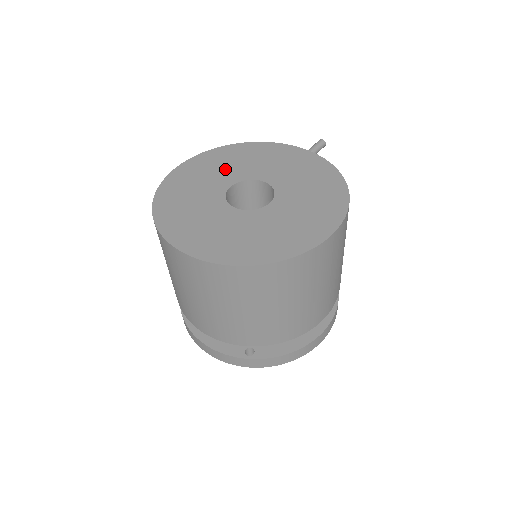
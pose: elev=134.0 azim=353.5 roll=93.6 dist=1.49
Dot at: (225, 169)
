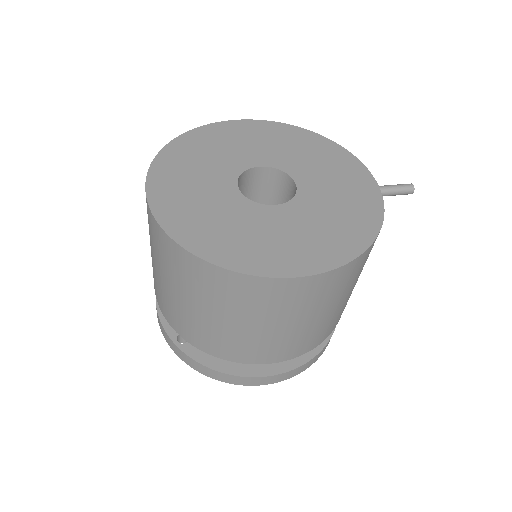
Dot at: (275, 148)
